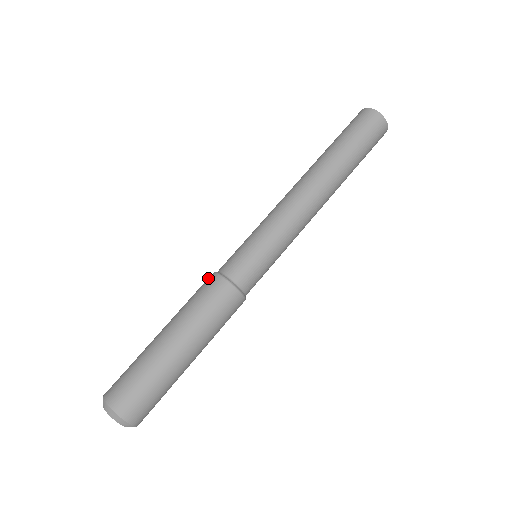
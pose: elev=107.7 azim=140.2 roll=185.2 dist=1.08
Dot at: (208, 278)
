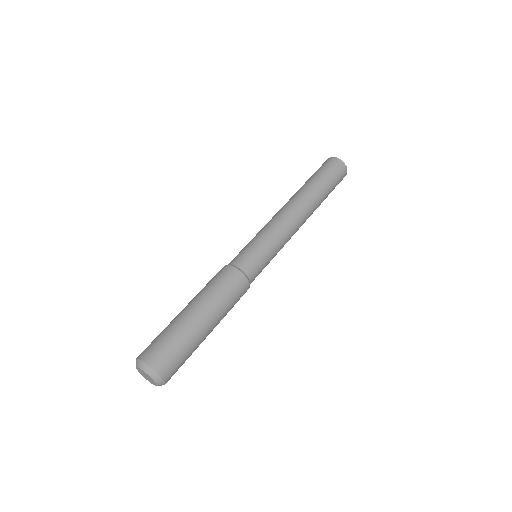
Dot at: (220, 270)
